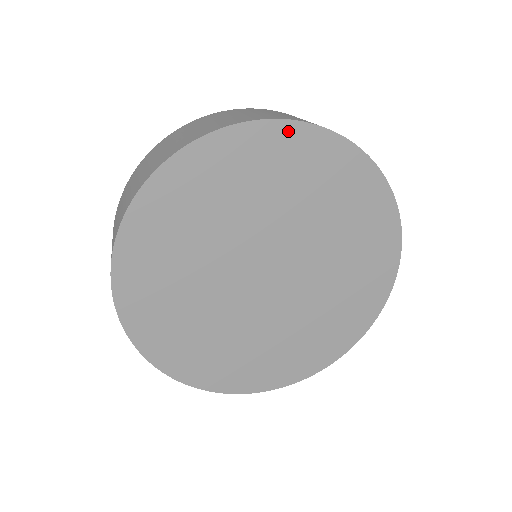
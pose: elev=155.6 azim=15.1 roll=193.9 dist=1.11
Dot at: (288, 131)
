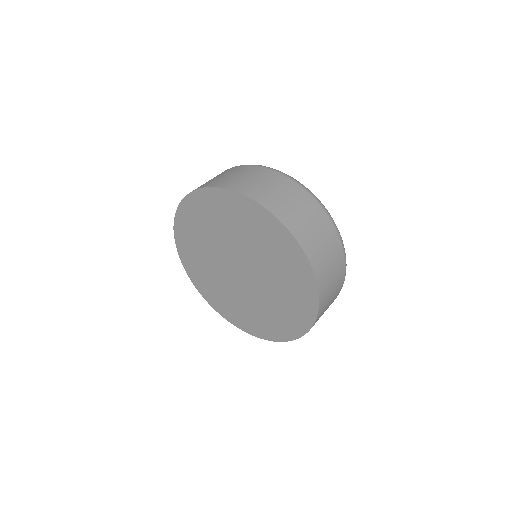
Dot at: (295, 246)
